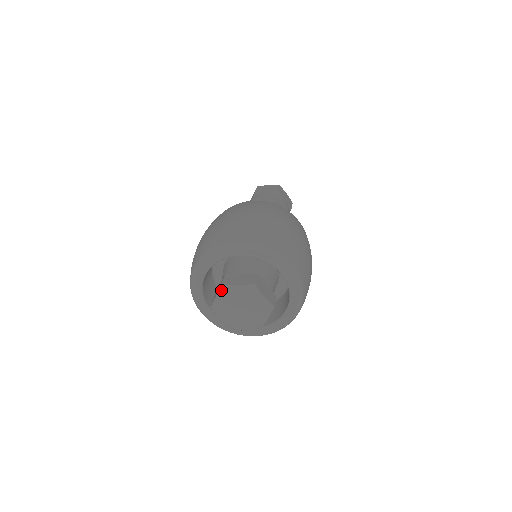
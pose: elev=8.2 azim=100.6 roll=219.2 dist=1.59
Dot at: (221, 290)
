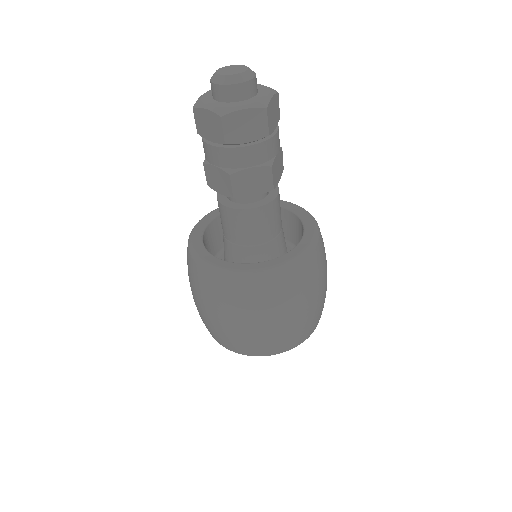
Dot at: occluded
